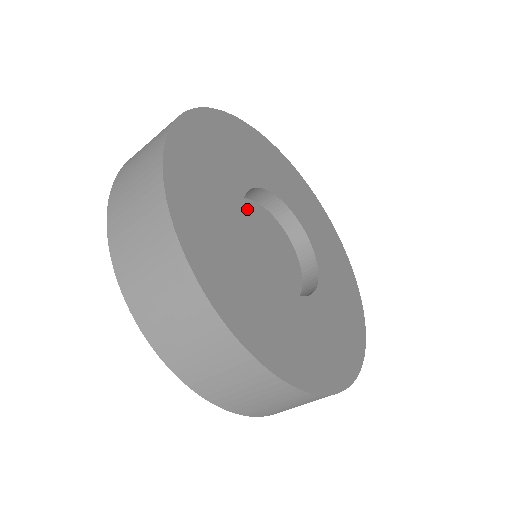
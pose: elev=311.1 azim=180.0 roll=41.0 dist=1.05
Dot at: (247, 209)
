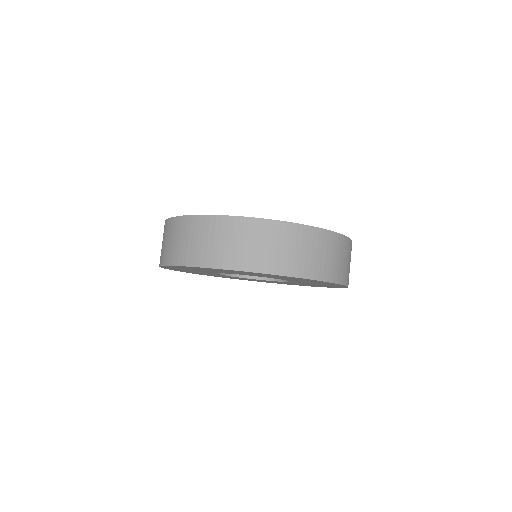
Dot at: occluded
